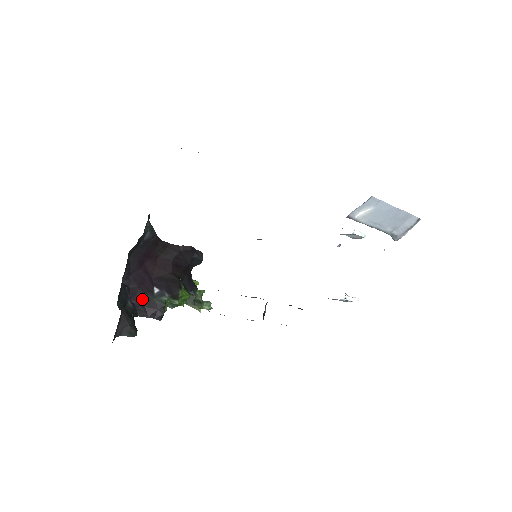
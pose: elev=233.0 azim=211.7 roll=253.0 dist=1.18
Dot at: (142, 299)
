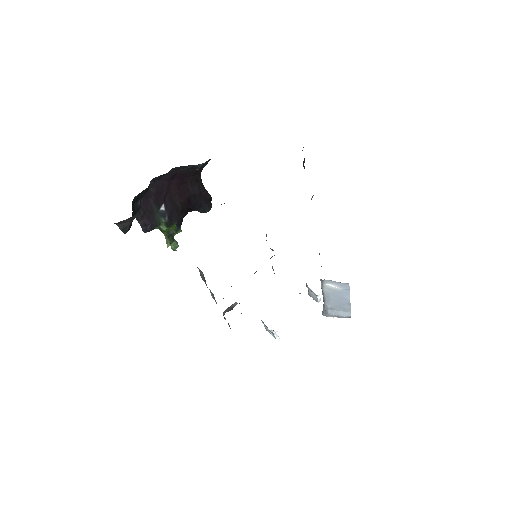
Dot at: (149, 206)
